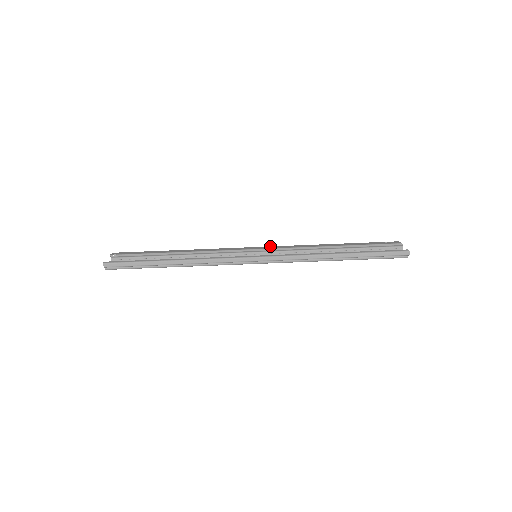
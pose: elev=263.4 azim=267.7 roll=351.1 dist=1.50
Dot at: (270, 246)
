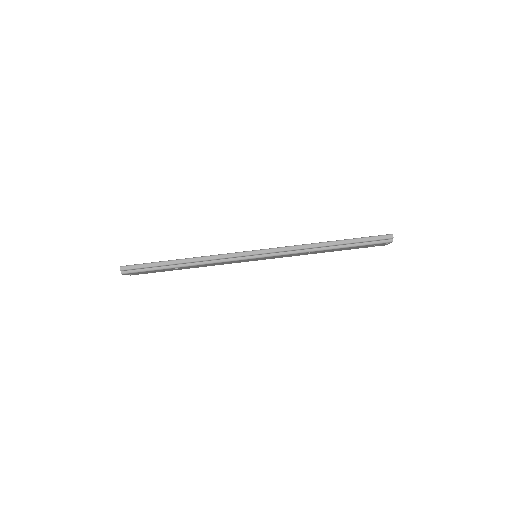
Dot at: occluded
